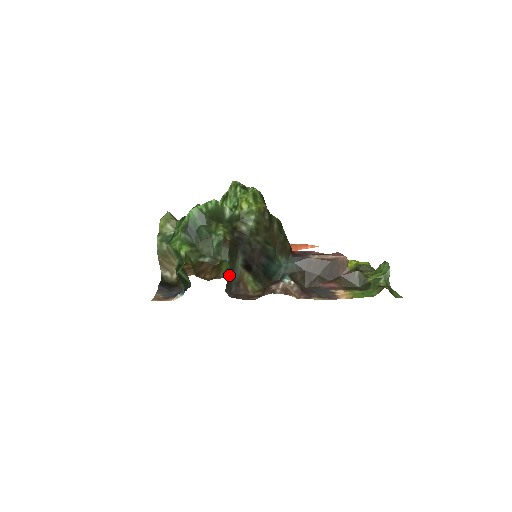
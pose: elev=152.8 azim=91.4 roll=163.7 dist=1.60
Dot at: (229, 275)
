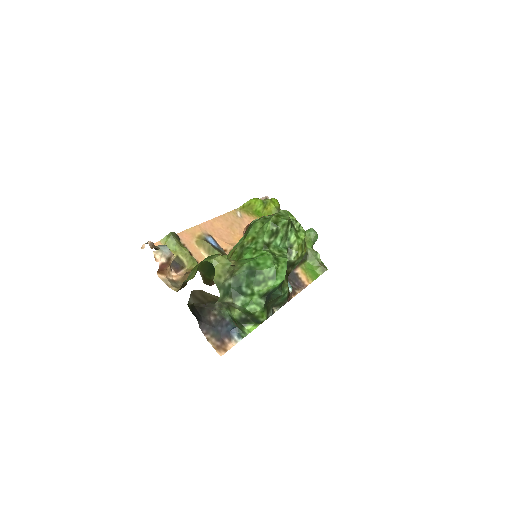
Dot at: occluded
